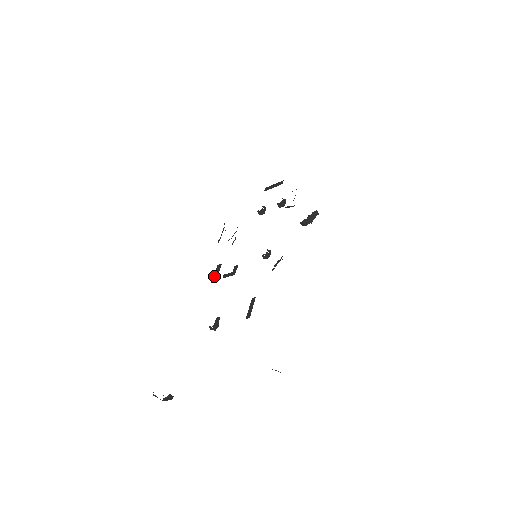
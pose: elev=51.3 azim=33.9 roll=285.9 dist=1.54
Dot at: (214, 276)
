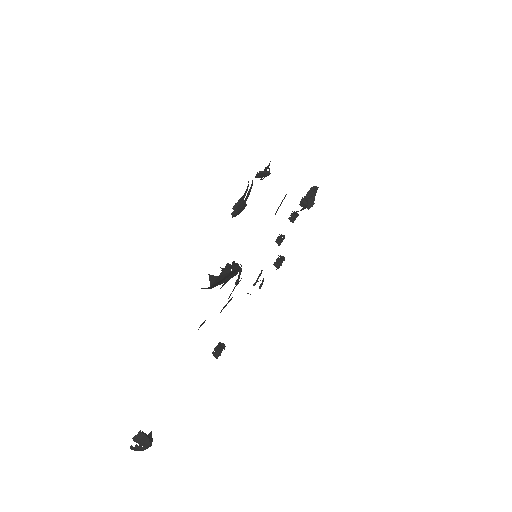
Dot at: (224, 307)
